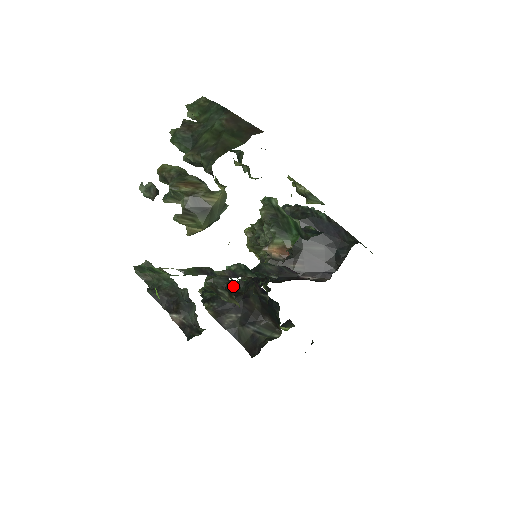
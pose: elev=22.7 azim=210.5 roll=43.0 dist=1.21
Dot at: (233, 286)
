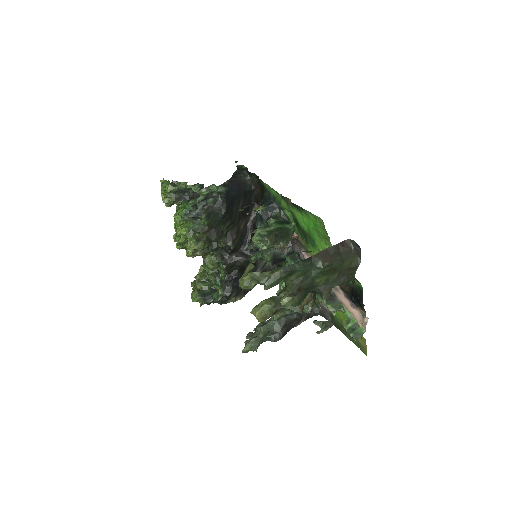
Dot at: (223, 277)
